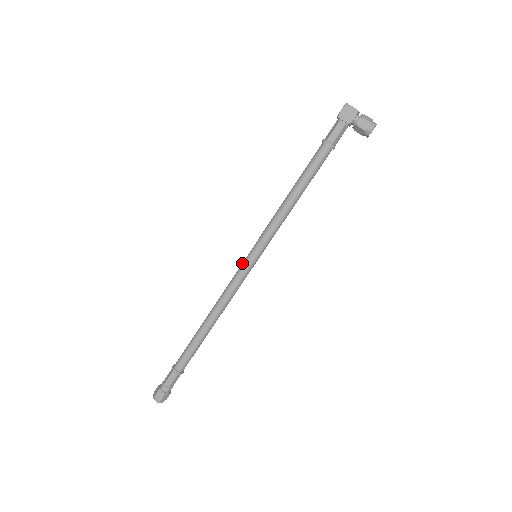
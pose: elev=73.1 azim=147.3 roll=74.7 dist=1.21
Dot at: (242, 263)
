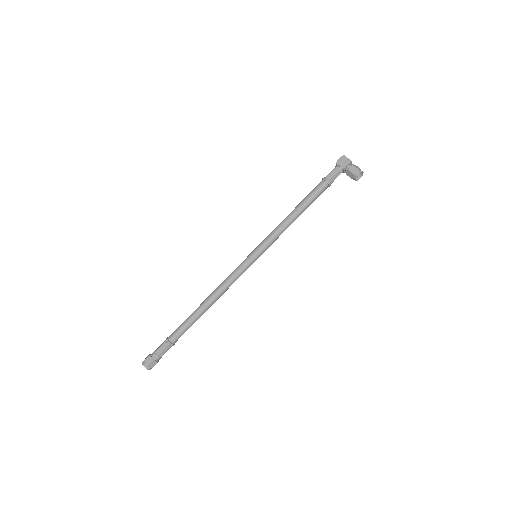
Dot at: occluded
